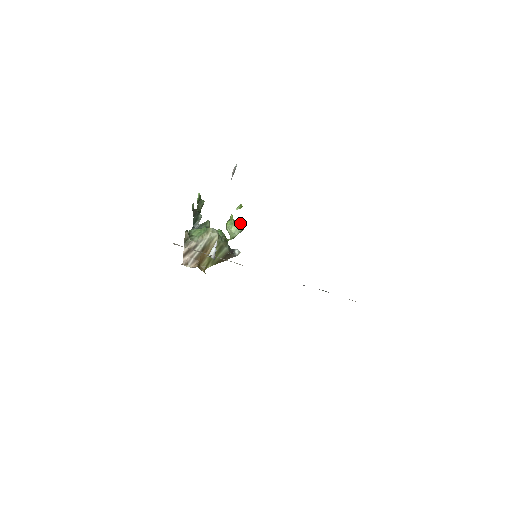
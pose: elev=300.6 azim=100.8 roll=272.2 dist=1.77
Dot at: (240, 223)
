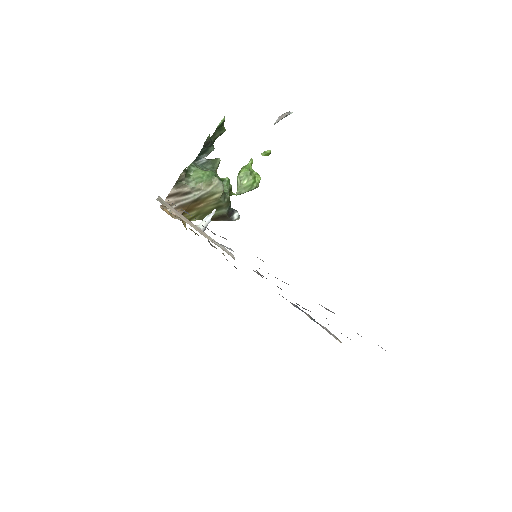
Dot at: (257, 178)
